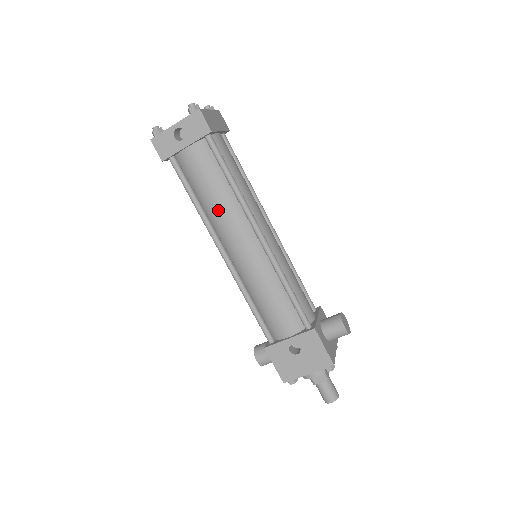
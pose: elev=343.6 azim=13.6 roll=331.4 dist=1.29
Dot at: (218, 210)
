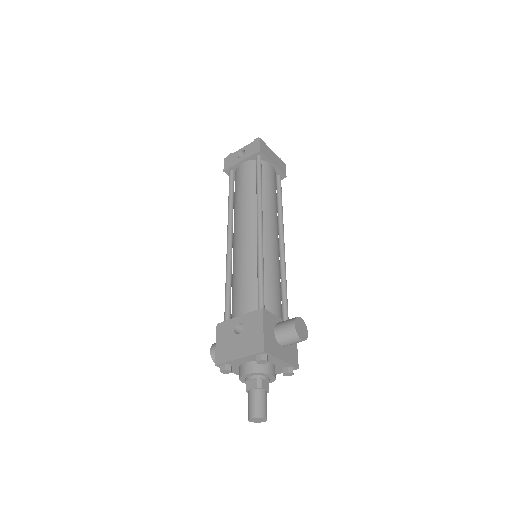
Dot at: (240, 204)
